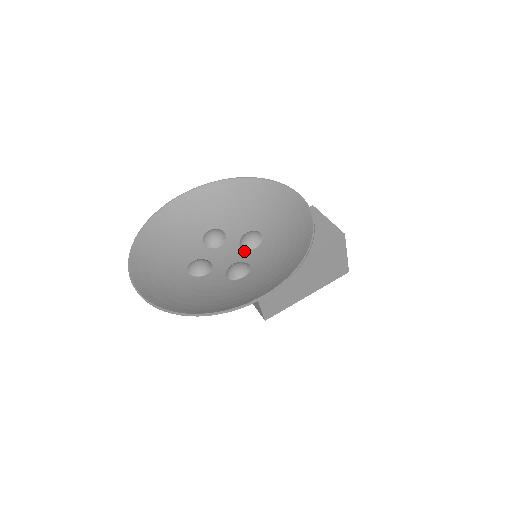
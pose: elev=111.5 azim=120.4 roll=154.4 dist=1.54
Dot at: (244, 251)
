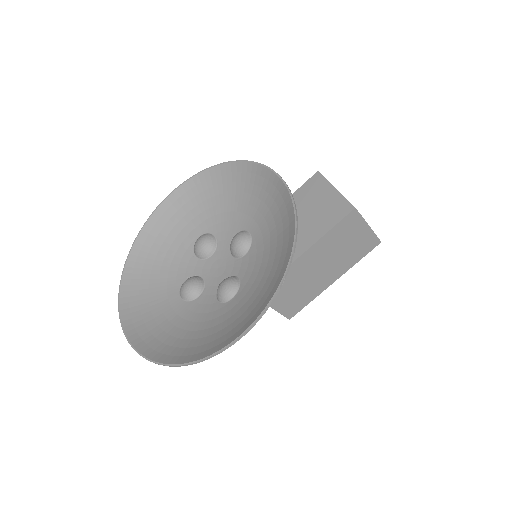
Dot at: (235, 259)
